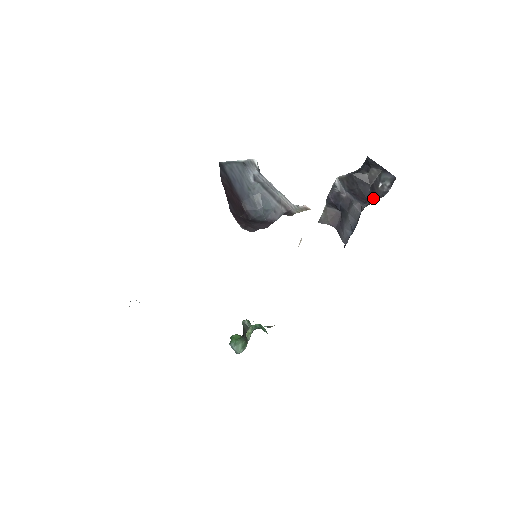
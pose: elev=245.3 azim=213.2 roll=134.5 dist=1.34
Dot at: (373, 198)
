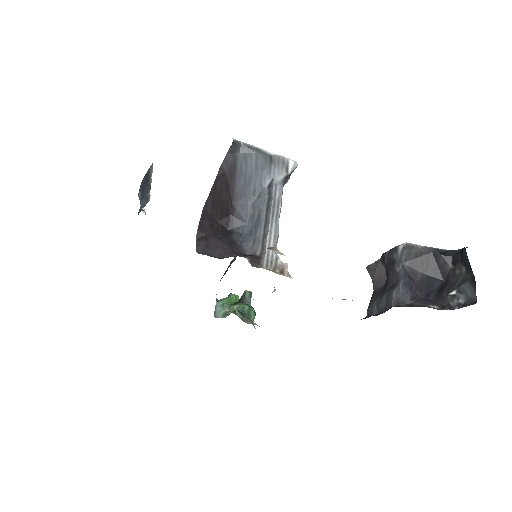
Dot at: (433, 299)
